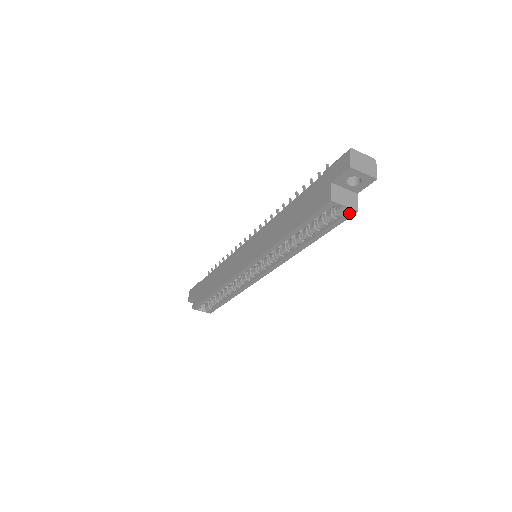
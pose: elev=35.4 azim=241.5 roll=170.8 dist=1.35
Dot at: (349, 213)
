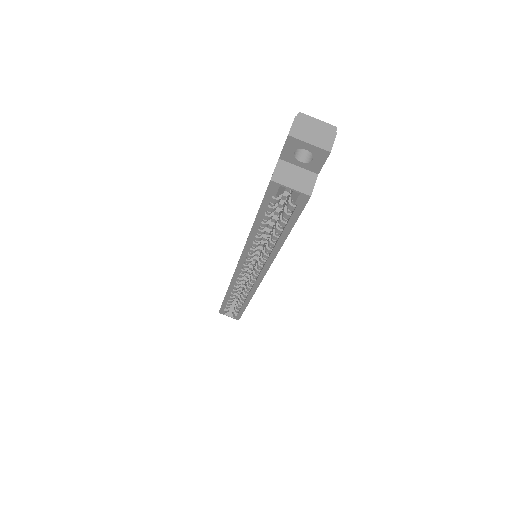
Dot at: (302, 198)
